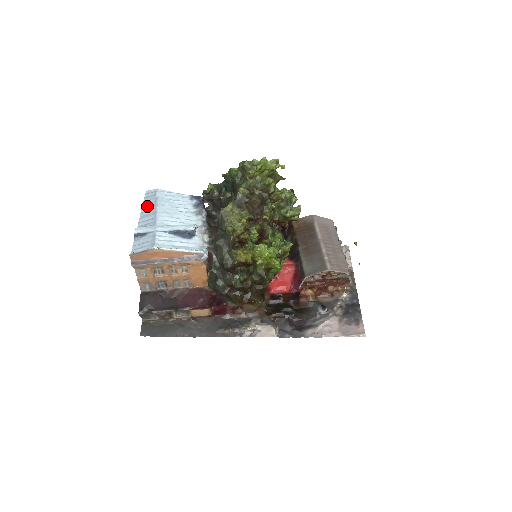
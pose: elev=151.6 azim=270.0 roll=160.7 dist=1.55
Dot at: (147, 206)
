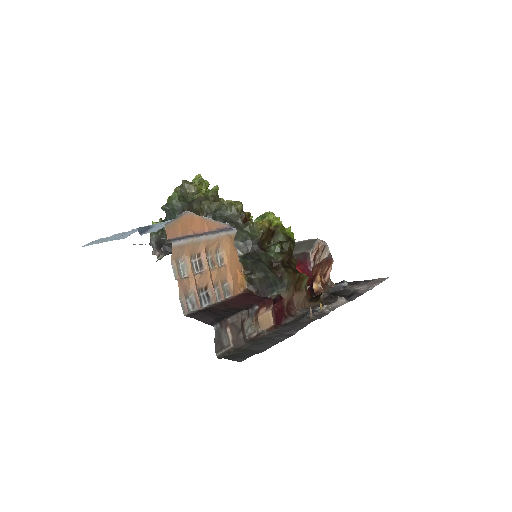
Dot at: (107, 239)
